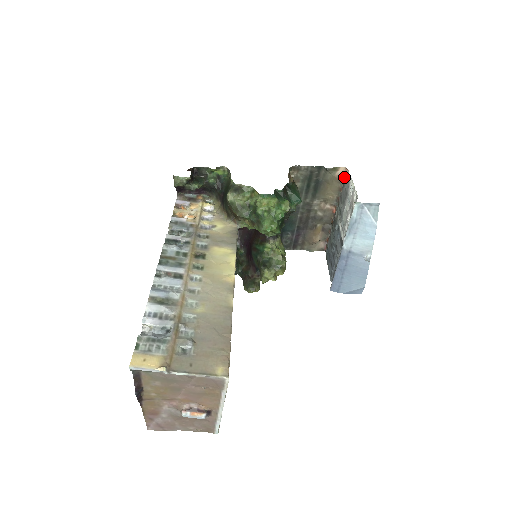
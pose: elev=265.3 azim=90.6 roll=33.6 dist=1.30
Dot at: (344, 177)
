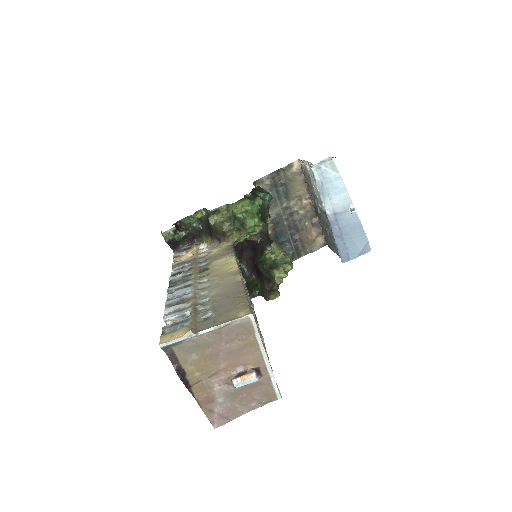
Dot at: (301, 168)
